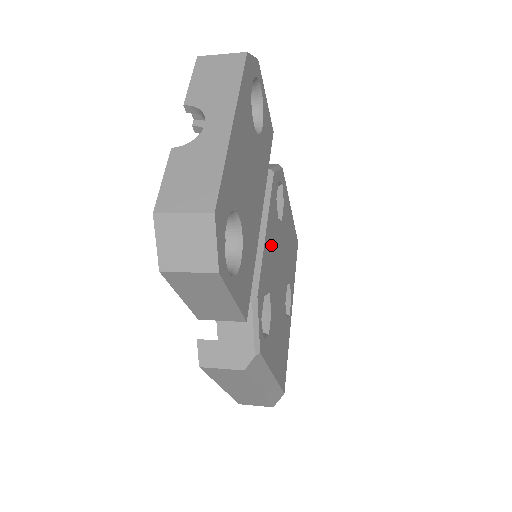
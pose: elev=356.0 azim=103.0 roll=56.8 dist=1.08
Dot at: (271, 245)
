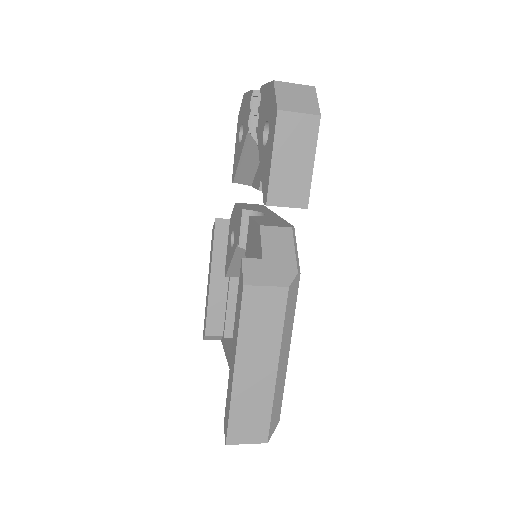
Dot at: occluded
